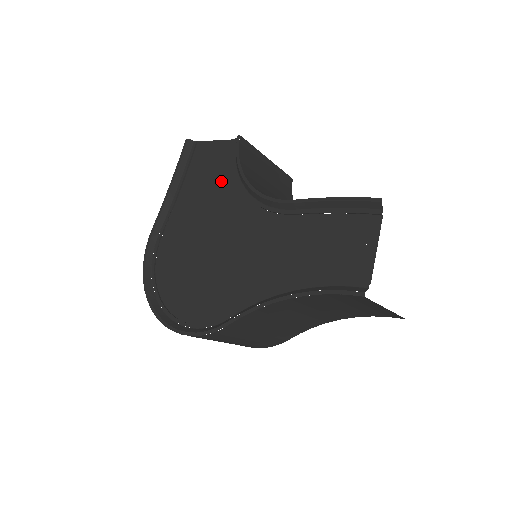
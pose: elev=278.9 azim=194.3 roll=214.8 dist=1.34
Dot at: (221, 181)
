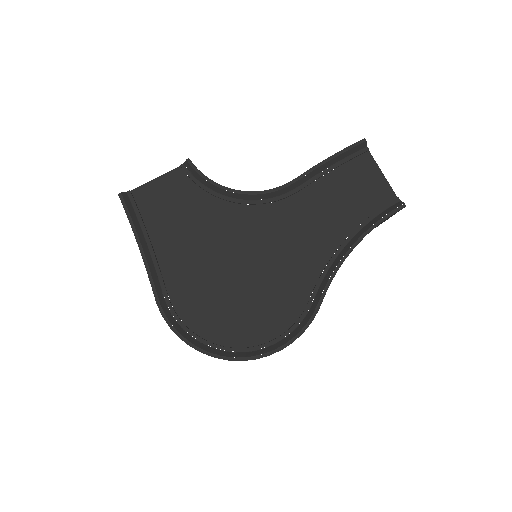
Dot at: (197, 208)
